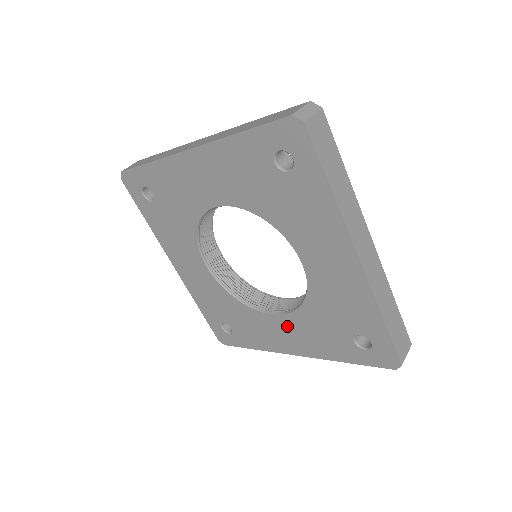
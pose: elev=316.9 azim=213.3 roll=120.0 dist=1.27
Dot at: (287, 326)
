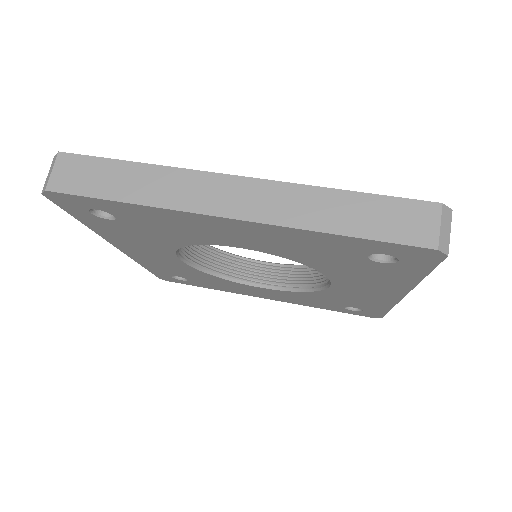
Dot at: (271, 292)
